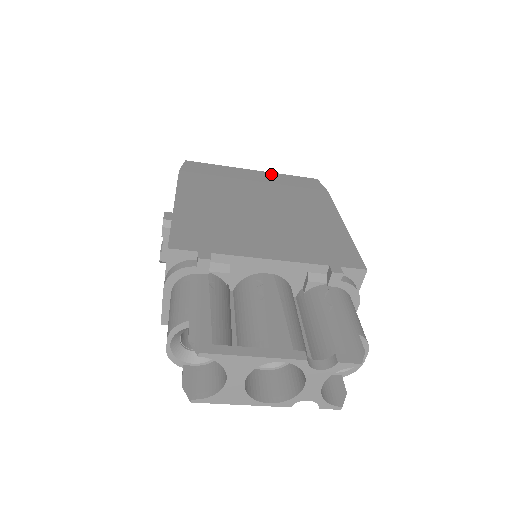
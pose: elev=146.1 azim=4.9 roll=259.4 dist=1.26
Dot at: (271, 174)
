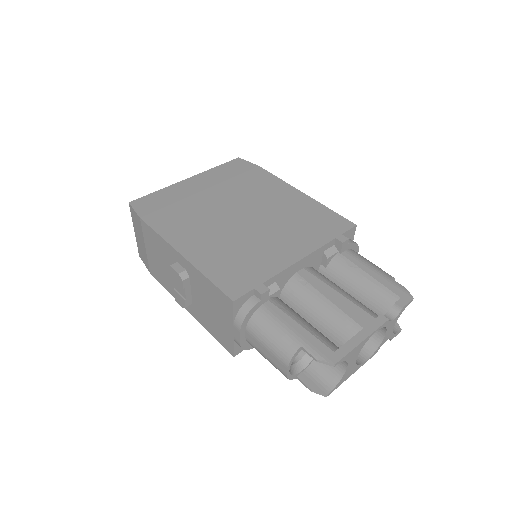
Dot at: (205, 174)
